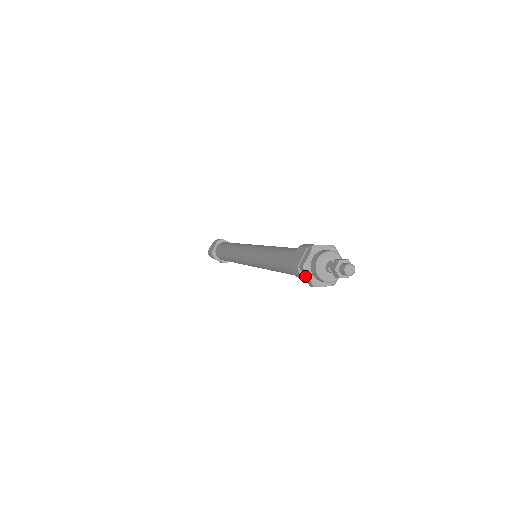
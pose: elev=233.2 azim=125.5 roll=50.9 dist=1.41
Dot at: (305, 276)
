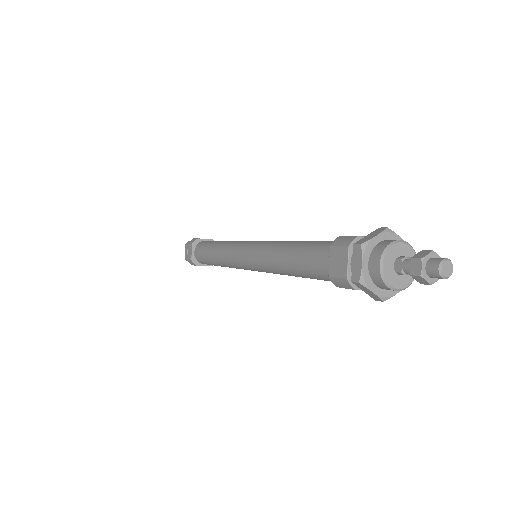
Dot at: (365, 291)
